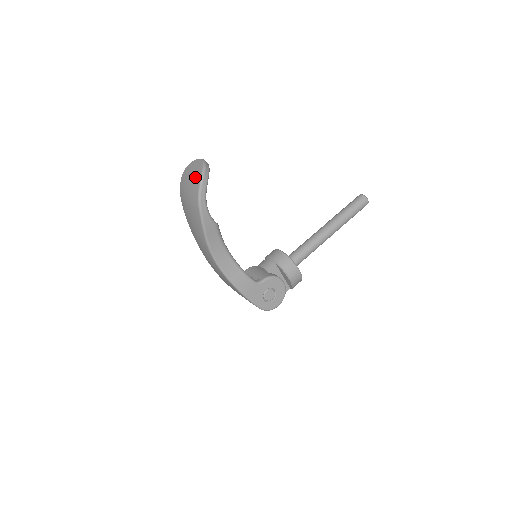
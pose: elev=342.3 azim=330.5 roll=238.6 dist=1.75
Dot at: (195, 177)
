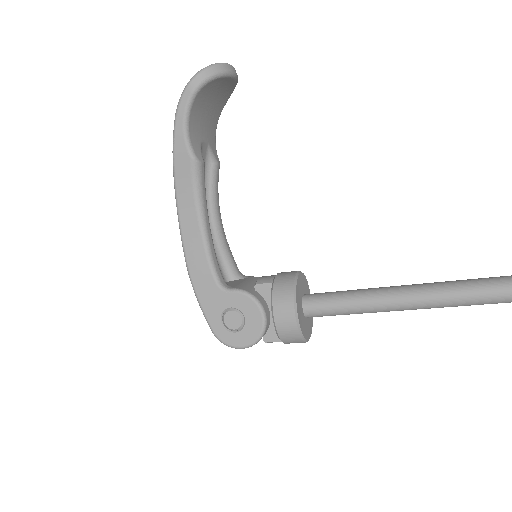
Dot at: occluded
